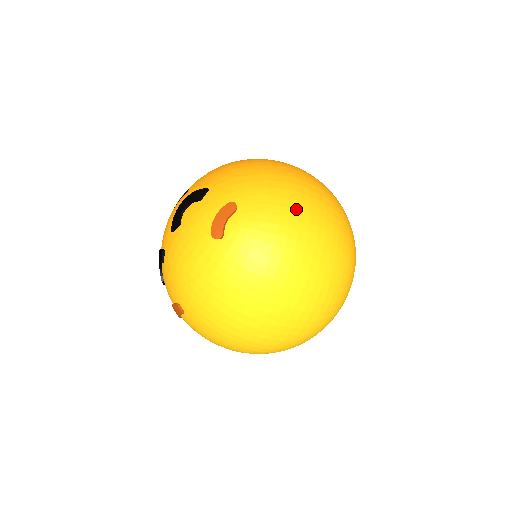
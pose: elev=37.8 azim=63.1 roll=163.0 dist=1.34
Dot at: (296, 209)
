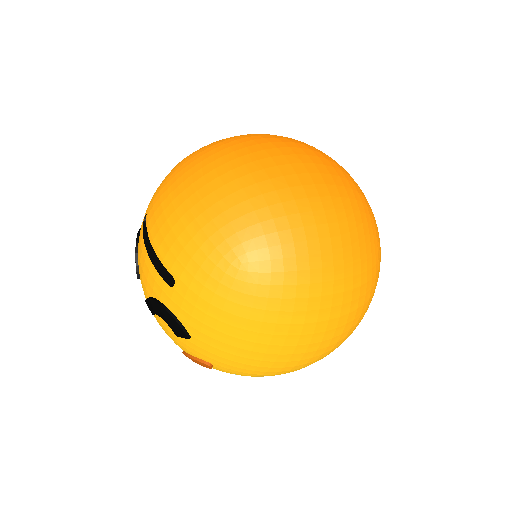
Dot at: occluded
